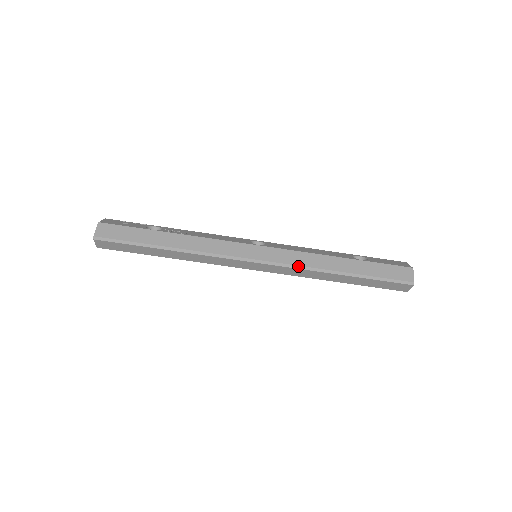
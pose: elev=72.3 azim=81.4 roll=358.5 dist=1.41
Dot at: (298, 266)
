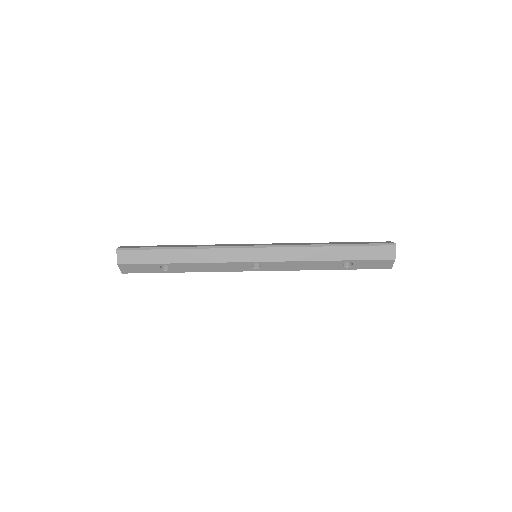
Dot at: (292, 245)
